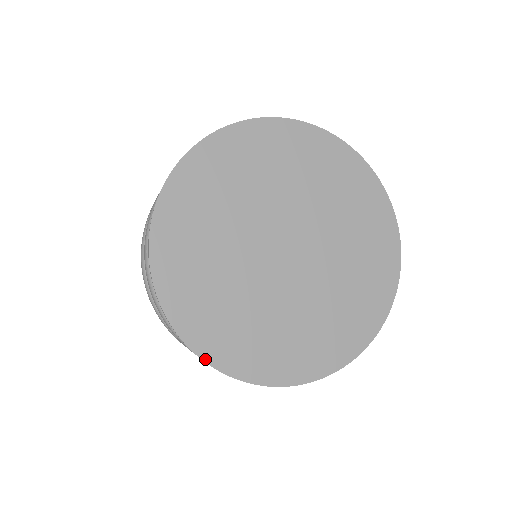
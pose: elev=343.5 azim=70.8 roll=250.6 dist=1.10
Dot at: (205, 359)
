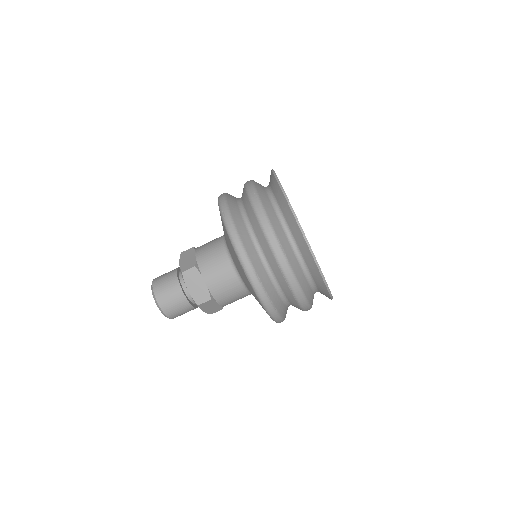
Dot at: (315, 258)
